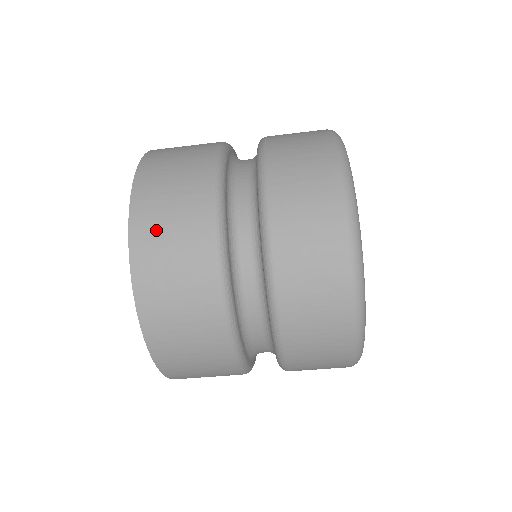
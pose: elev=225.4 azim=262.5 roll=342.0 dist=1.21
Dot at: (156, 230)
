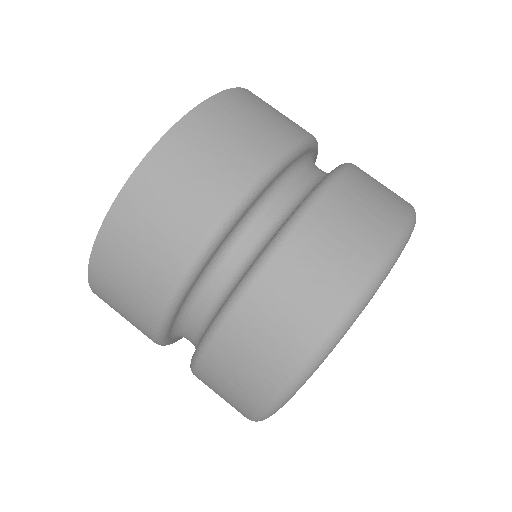
Dot at: (209, 134)
